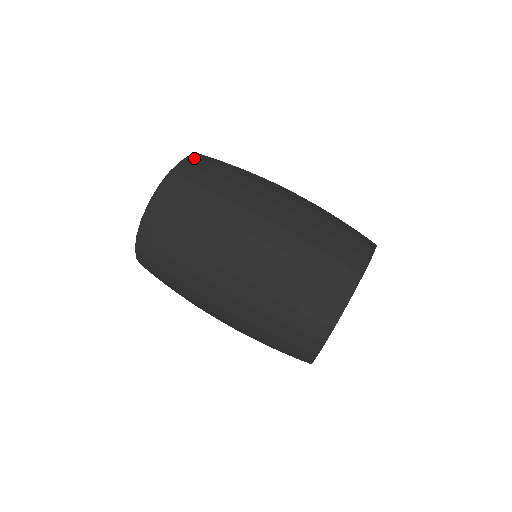
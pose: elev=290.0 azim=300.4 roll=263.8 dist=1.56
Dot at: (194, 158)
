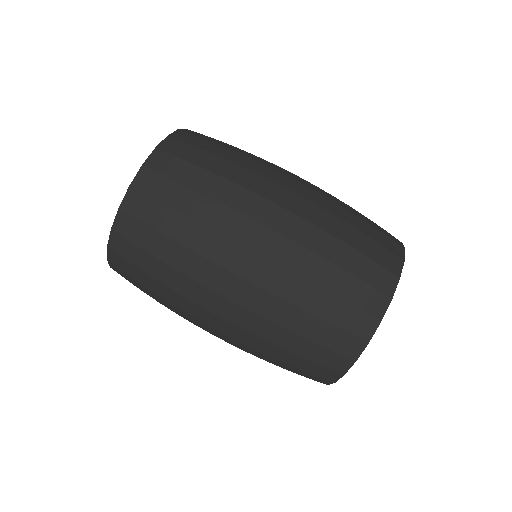
Dot at: (173, 141)
